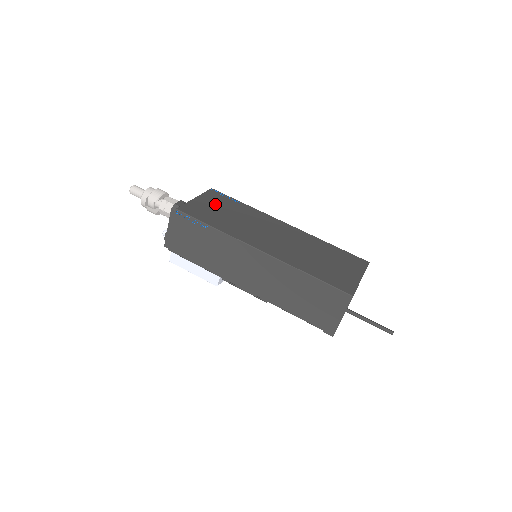
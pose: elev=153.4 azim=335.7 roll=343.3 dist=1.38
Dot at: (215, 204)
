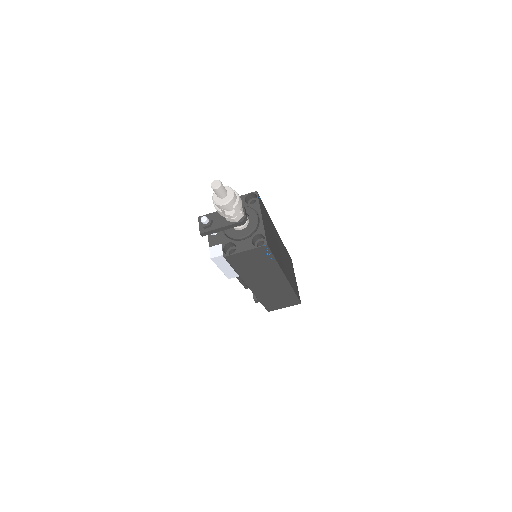
Dot at: (266, 222)
